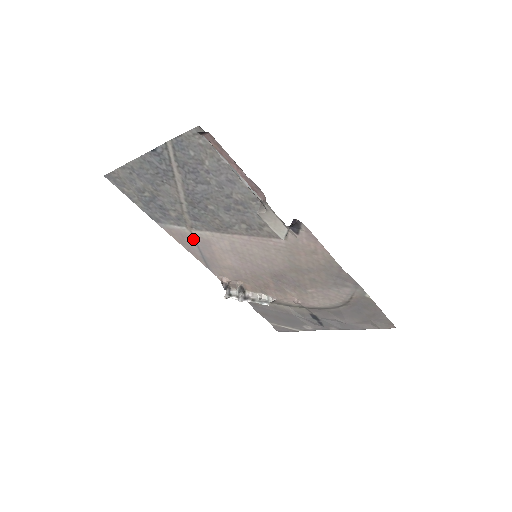
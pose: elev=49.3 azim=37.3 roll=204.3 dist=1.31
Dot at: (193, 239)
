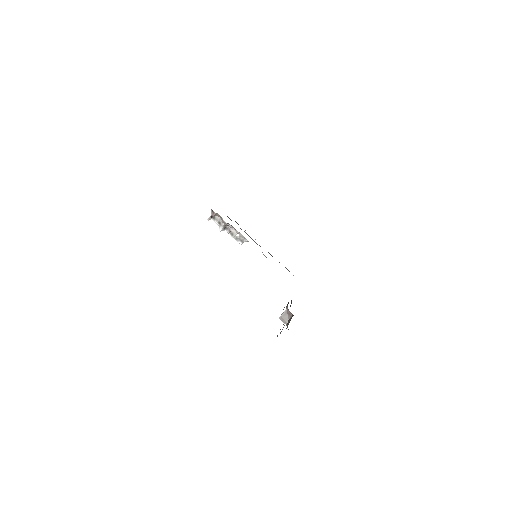
Dot at: occluded
